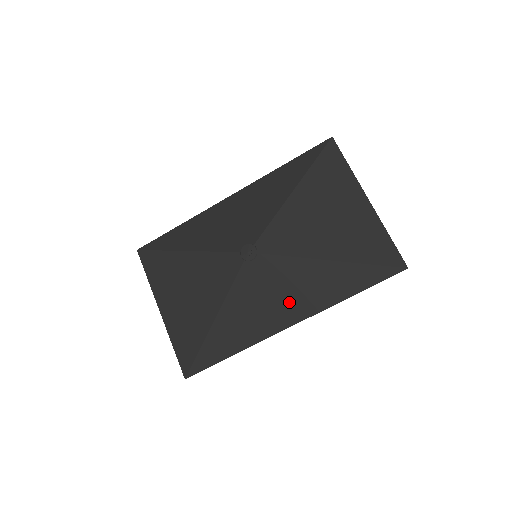
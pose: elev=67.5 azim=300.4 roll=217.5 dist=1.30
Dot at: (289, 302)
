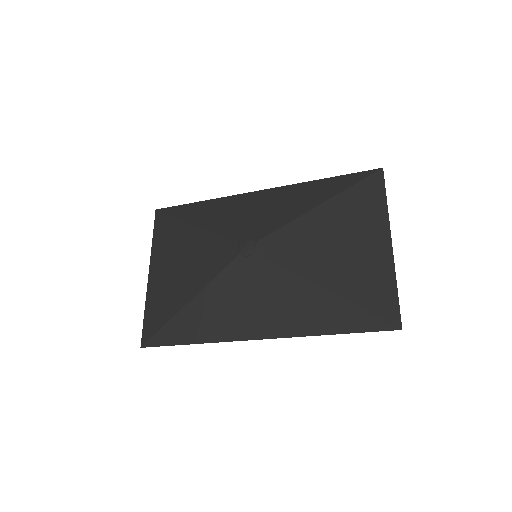
Dot at: (266, 314)
